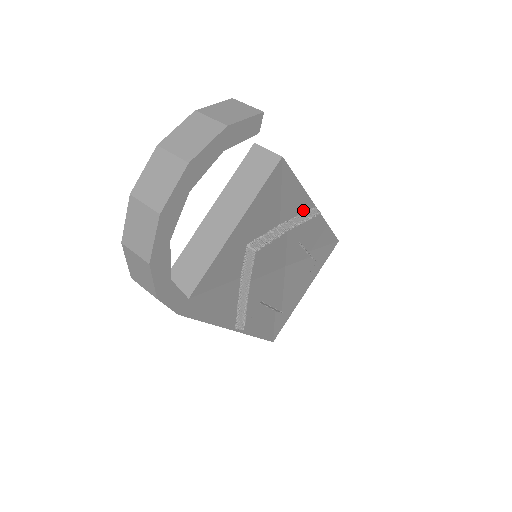
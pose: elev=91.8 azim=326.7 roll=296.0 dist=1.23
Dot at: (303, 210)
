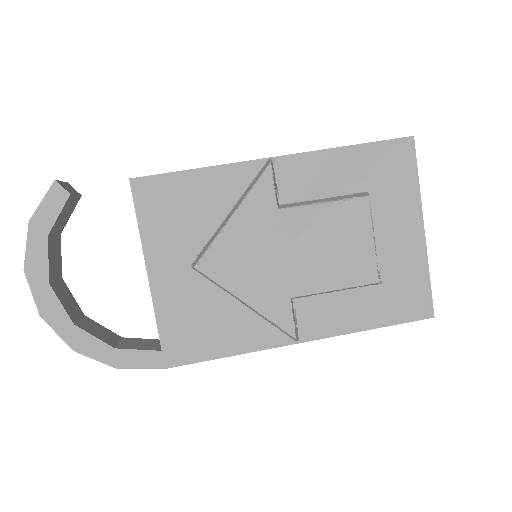
Dot at: (250, 178)
